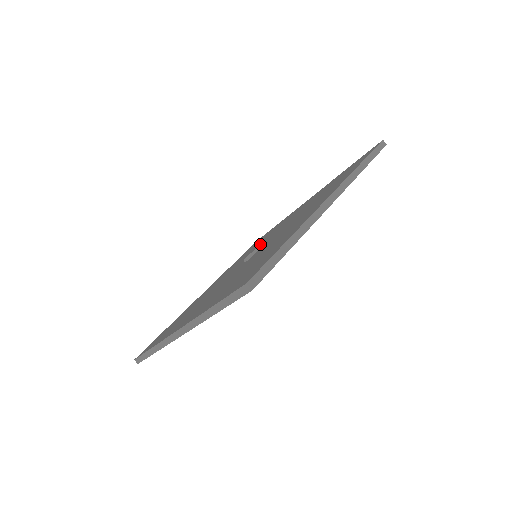
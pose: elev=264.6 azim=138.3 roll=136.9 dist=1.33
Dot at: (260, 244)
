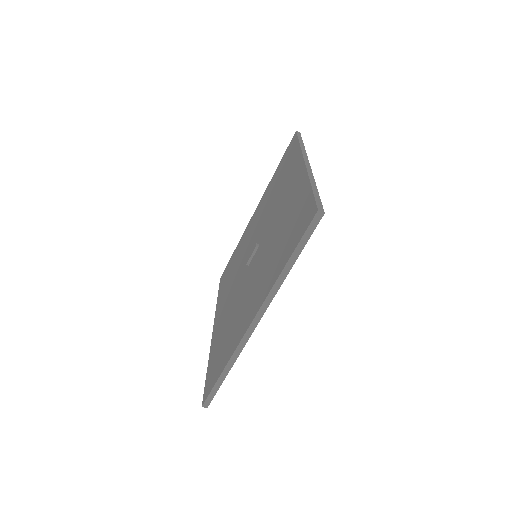
Dot at: (256, 247)
